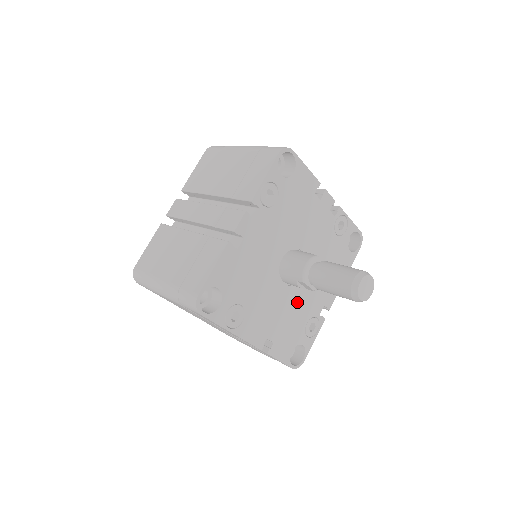
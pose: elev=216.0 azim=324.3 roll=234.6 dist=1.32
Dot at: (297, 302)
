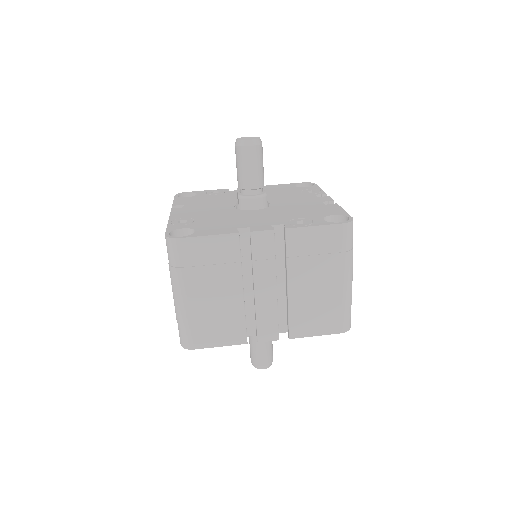
Dot at: occluded
